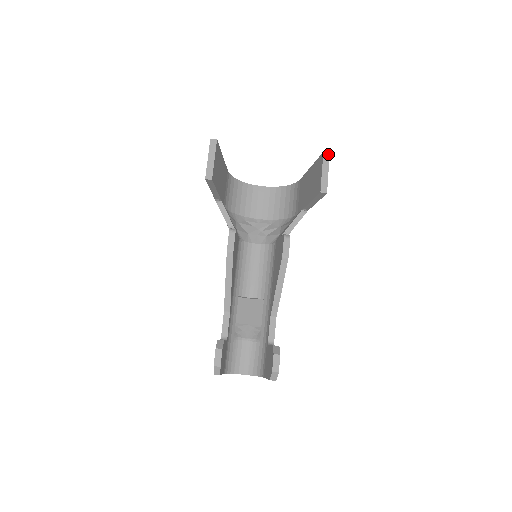
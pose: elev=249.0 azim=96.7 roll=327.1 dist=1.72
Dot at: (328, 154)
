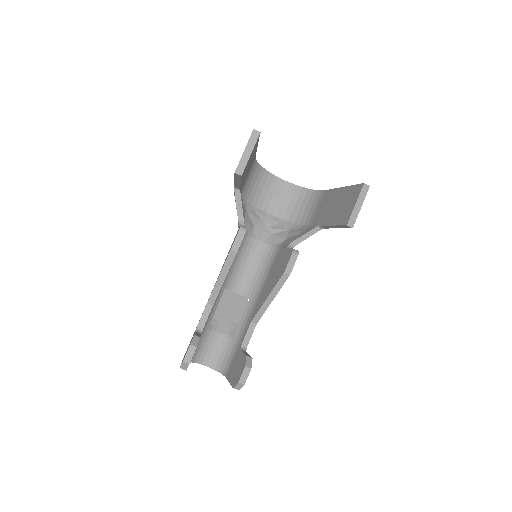
Dot at: (368, 187)
